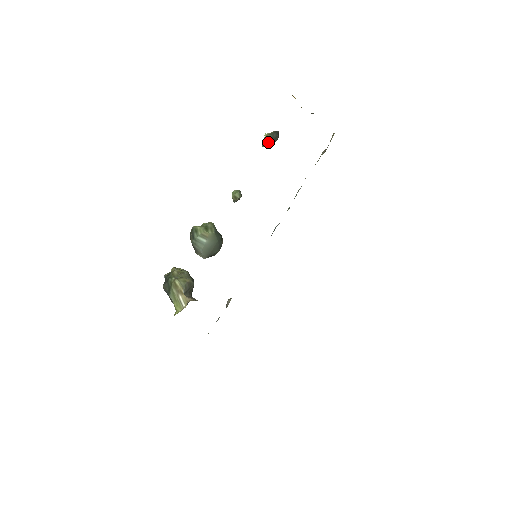
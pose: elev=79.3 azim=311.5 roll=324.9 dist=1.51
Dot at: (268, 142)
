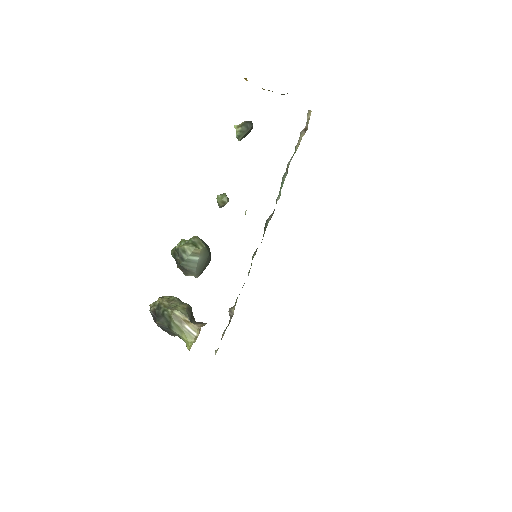
Dot at: (244, 134)
